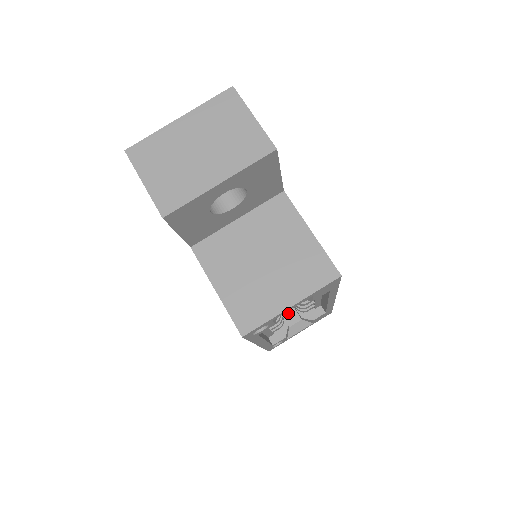
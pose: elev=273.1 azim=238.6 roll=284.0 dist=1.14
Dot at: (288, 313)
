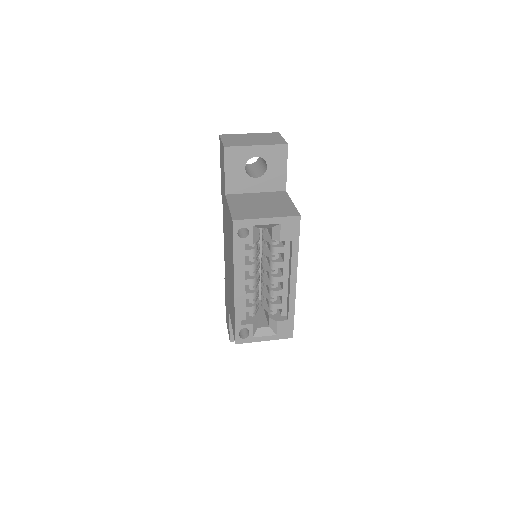
Dot at: (261, 321)
